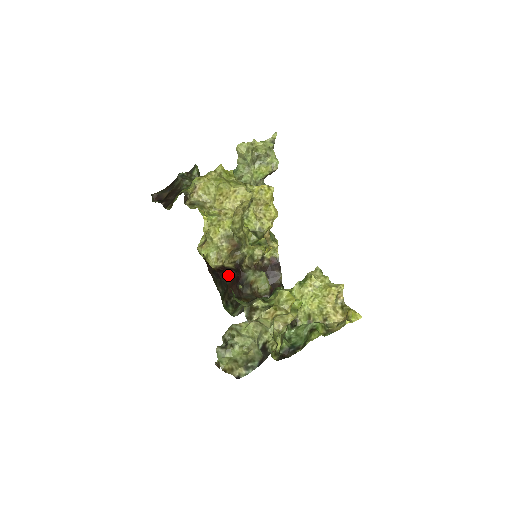
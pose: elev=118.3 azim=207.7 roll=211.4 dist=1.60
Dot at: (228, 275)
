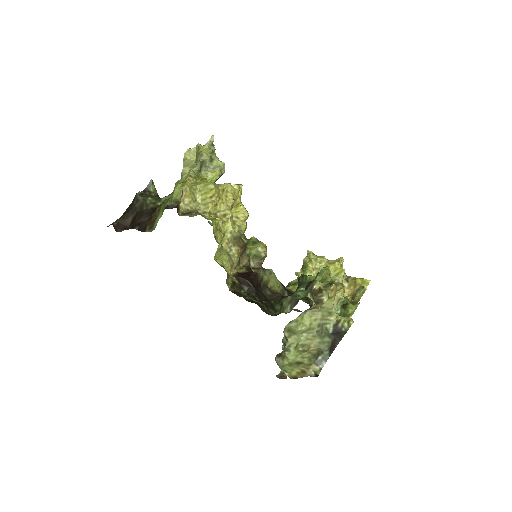
Dot at: (252, 278)
